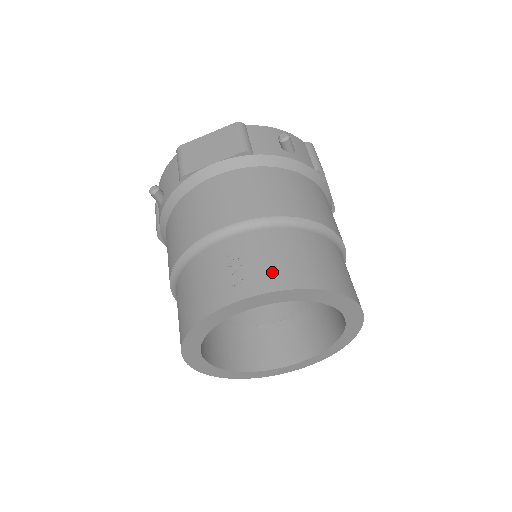
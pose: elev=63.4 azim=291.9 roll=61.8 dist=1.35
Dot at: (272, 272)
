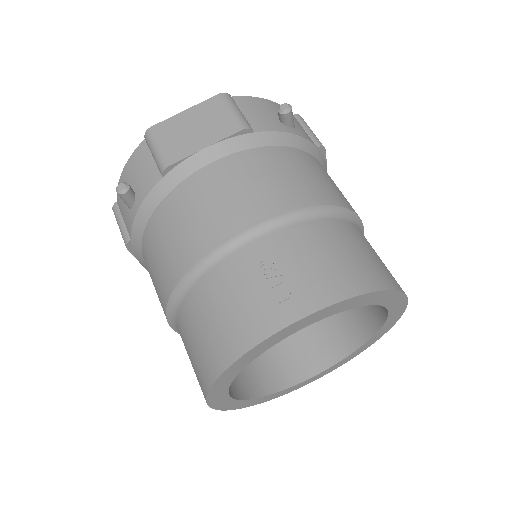
Dot at: (326, 278)
